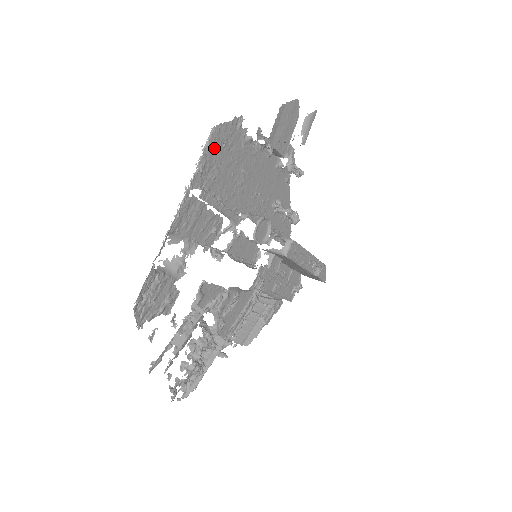
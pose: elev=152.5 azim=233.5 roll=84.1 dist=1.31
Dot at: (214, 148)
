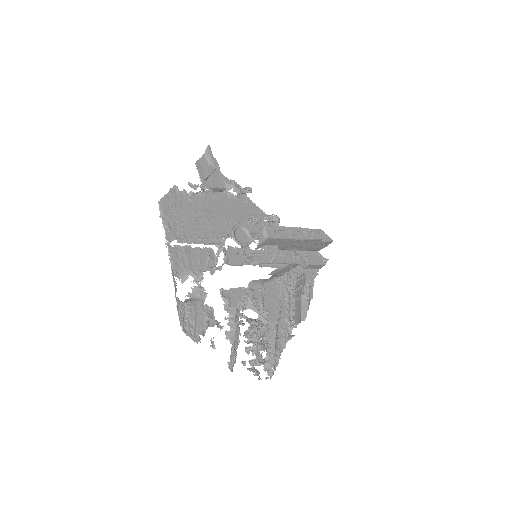
Dot at: (168, 212)
